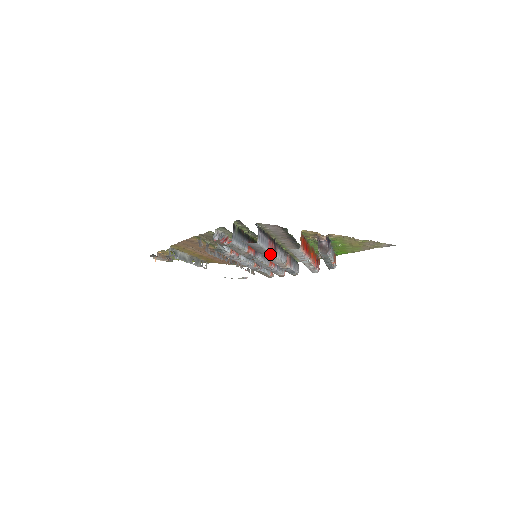
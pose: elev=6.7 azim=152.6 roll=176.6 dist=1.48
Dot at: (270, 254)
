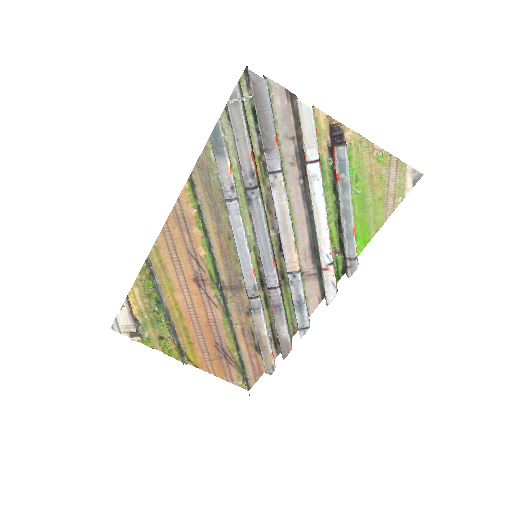
Dot at: (277, 157)
